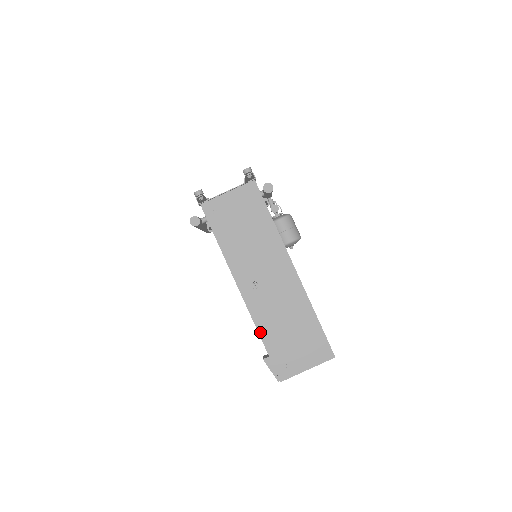
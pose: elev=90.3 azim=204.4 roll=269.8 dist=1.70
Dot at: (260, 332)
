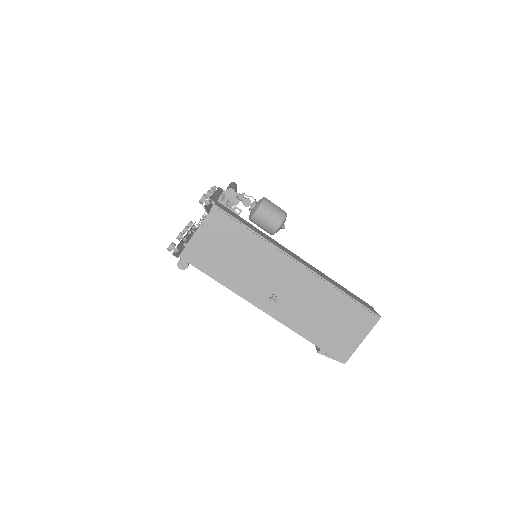
Dot at: (302, 335)
